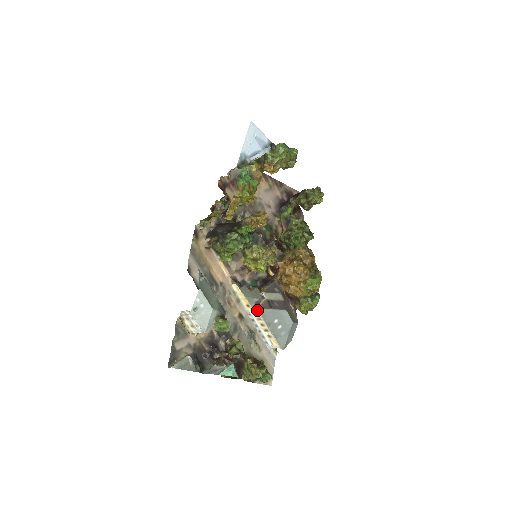
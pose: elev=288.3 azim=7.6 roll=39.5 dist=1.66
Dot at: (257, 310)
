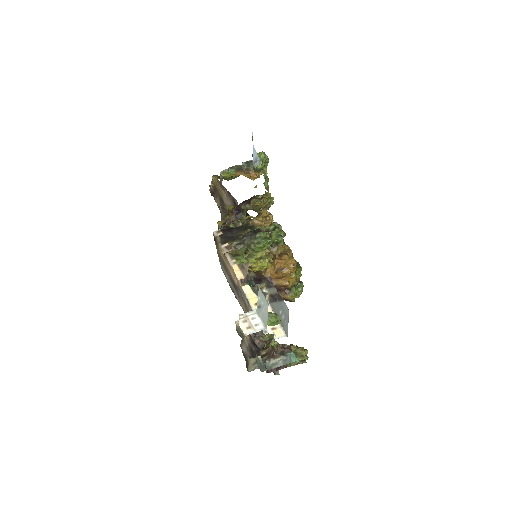
Dot at: occluded
